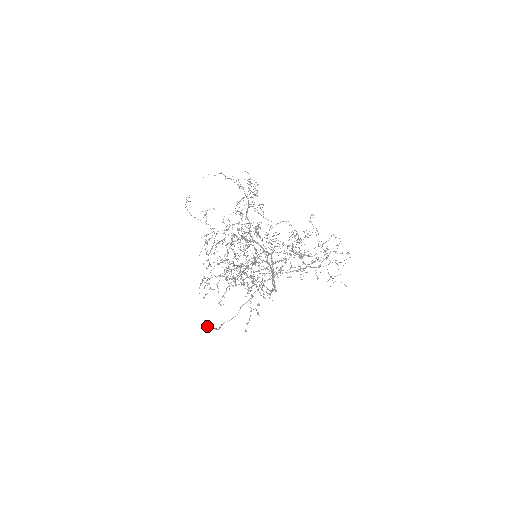
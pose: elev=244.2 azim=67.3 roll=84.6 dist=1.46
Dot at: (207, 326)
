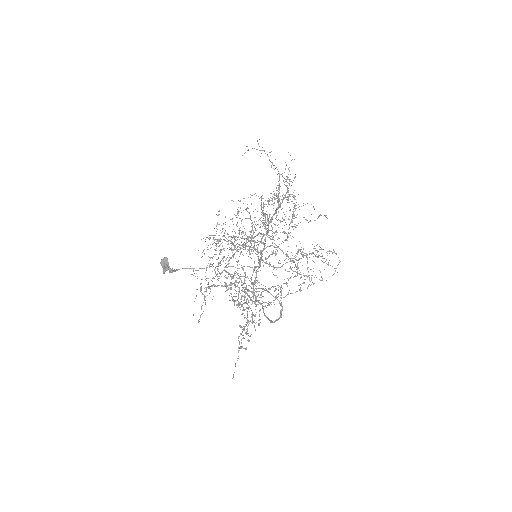
Dot at: (167, 266)
